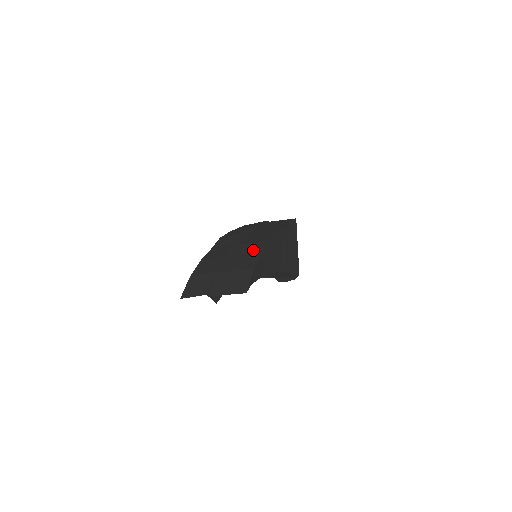
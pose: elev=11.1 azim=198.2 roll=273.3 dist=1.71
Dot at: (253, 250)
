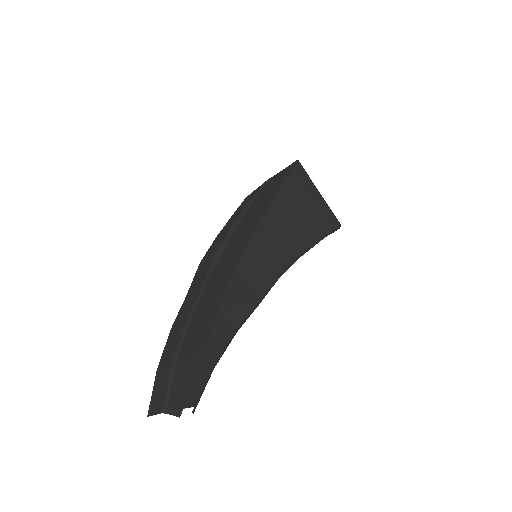
Dot at: (213, 300)
